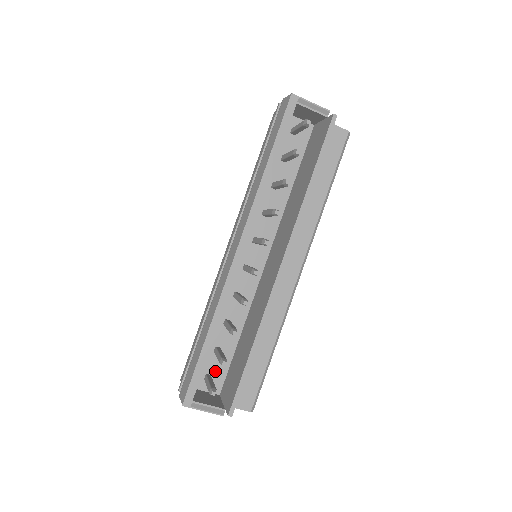
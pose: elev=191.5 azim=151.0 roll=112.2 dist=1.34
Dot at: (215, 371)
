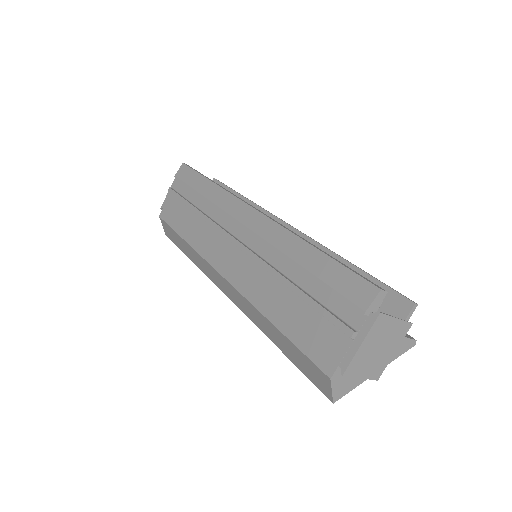
Dot at: occluded
